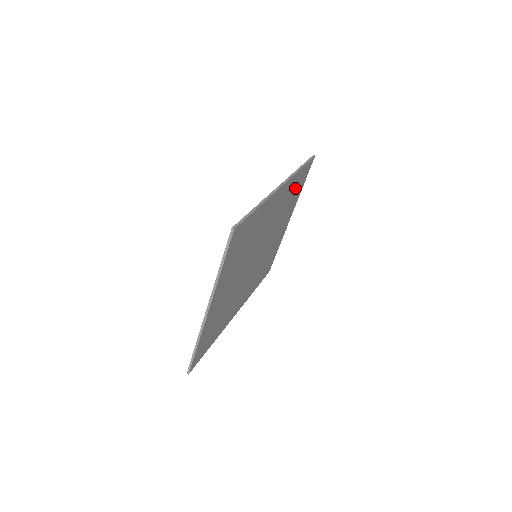
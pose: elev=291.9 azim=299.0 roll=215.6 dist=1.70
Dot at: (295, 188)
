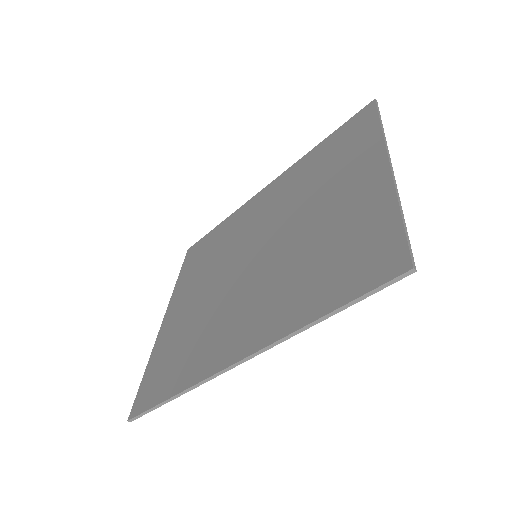
Dot at: (334, 271)
